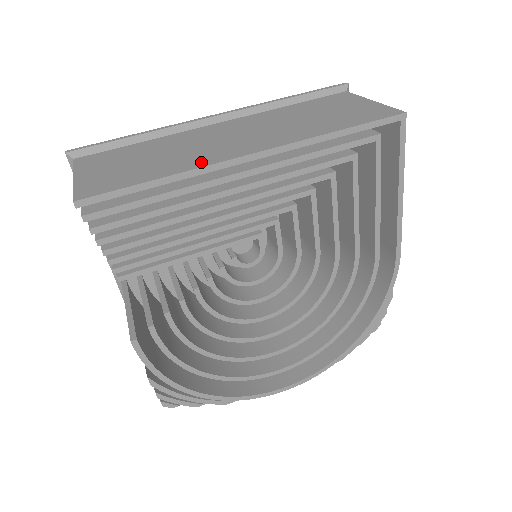
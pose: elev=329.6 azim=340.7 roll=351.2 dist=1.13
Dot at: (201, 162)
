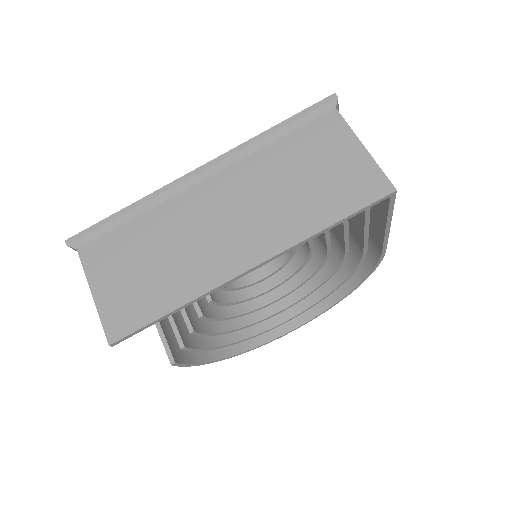
Dot at: (205, 281)
